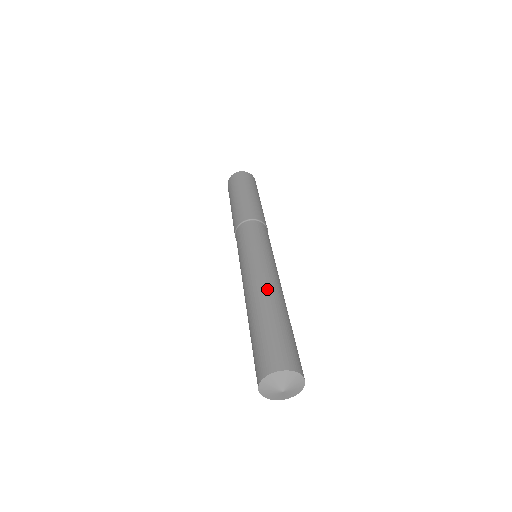
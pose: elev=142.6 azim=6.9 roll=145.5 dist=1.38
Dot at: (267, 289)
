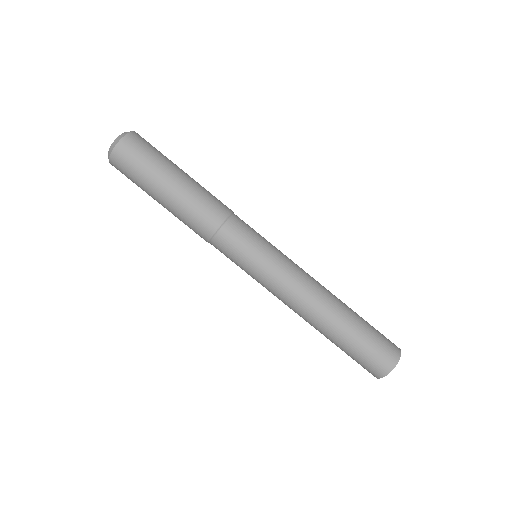
Dot at: (326, 297)
